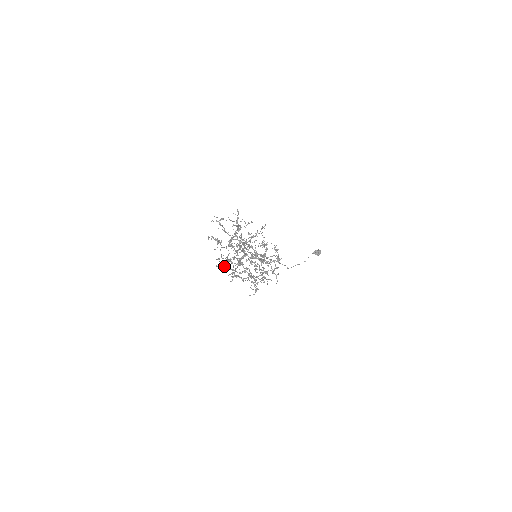
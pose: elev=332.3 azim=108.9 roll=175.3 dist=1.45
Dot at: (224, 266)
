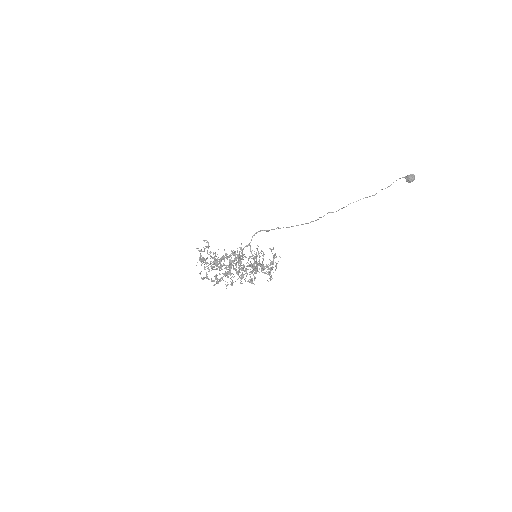
Dot at: occluded
